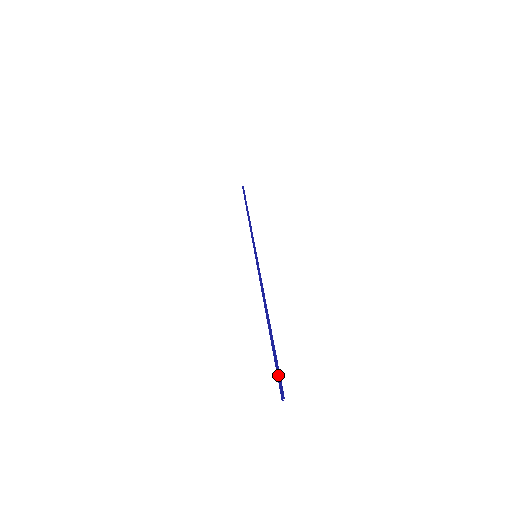
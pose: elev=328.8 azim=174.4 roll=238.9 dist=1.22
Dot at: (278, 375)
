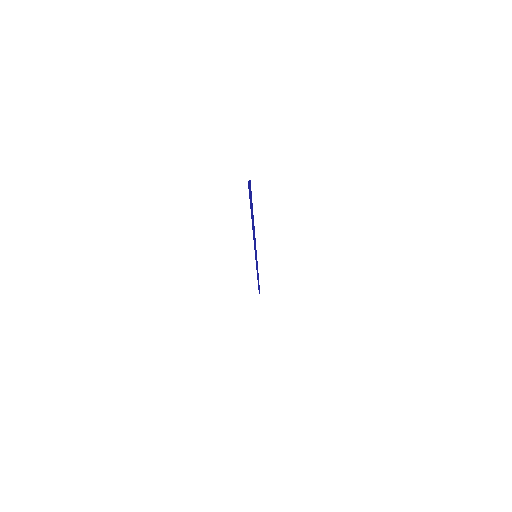
Dot at: (250, 192)
